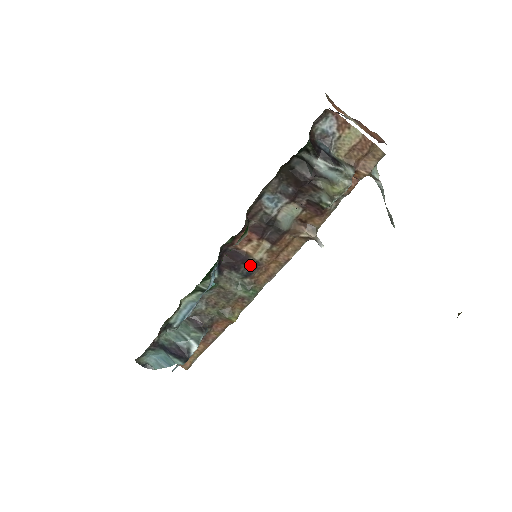
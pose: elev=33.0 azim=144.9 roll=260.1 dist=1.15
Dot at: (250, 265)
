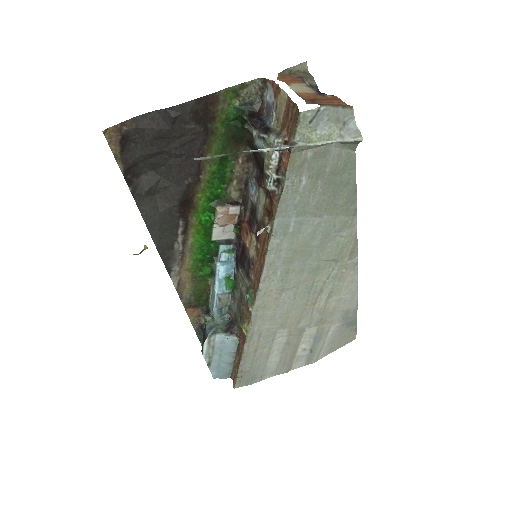
Dot at: (248, 263)
